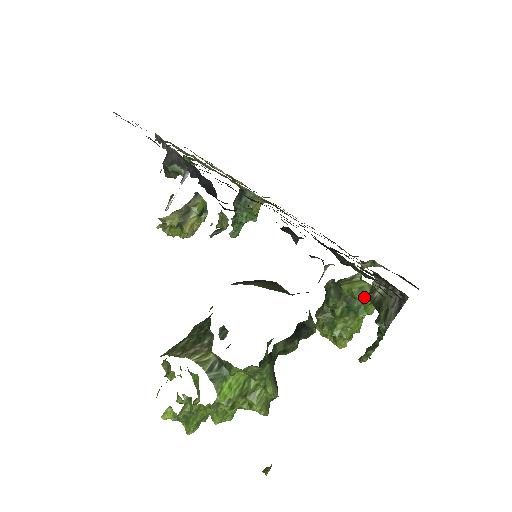
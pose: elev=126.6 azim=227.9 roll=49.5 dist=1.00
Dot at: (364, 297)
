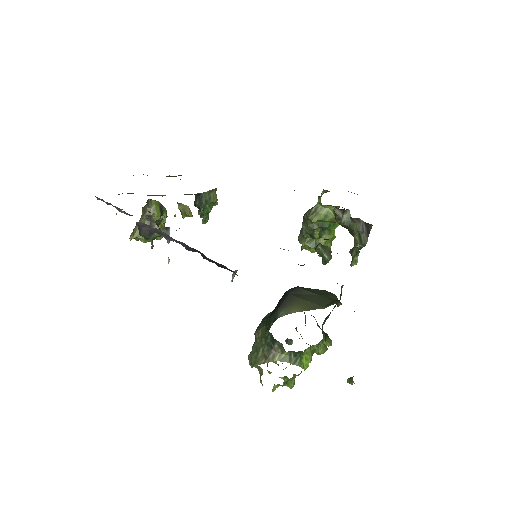
Dot at: (331, 219)
